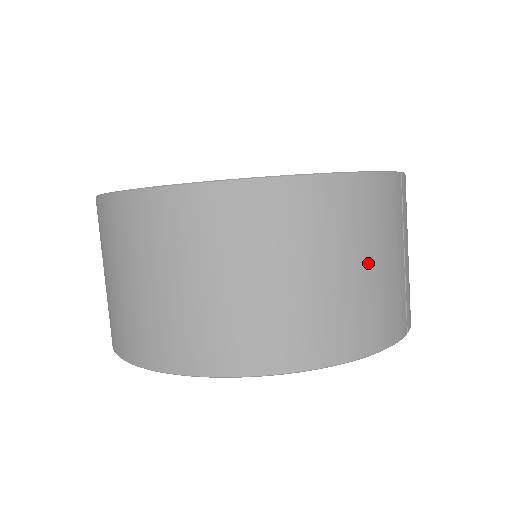
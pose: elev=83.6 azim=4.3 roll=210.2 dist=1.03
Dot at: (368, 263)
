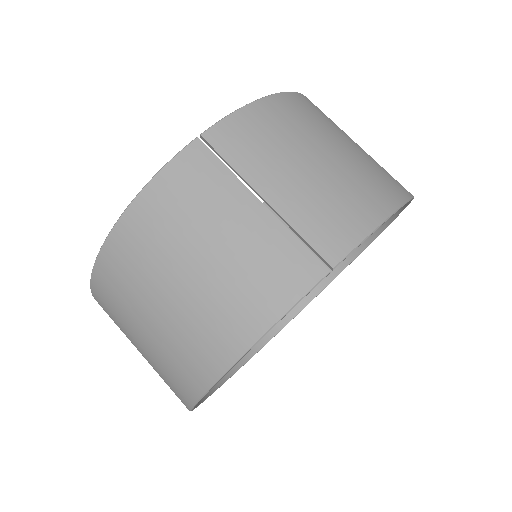
Dot at: (198, 259)
